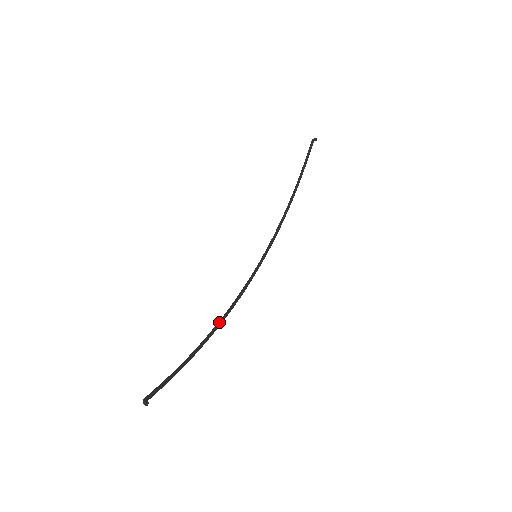
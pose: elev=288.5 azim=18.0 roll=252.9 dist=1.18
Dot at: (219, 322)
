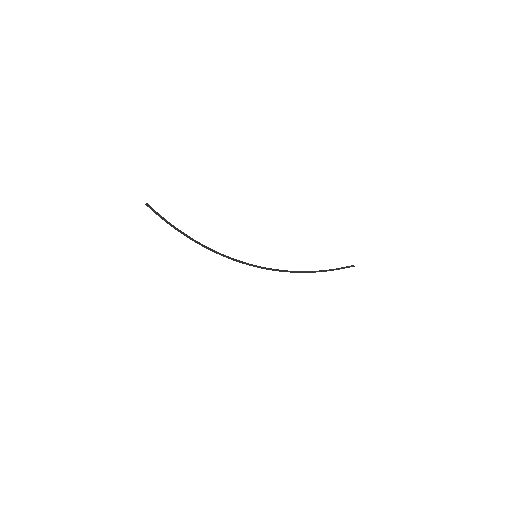
Dot at: (206, 246)
